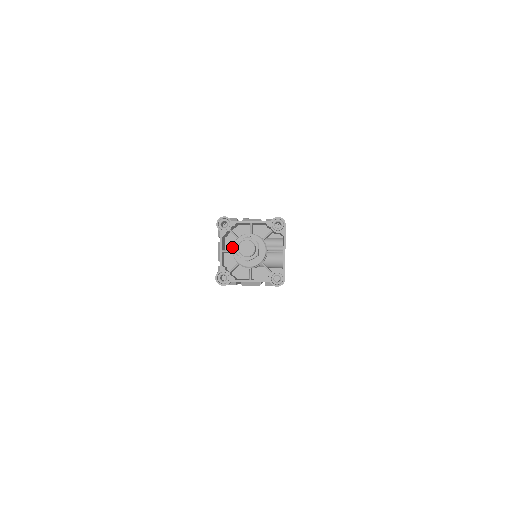
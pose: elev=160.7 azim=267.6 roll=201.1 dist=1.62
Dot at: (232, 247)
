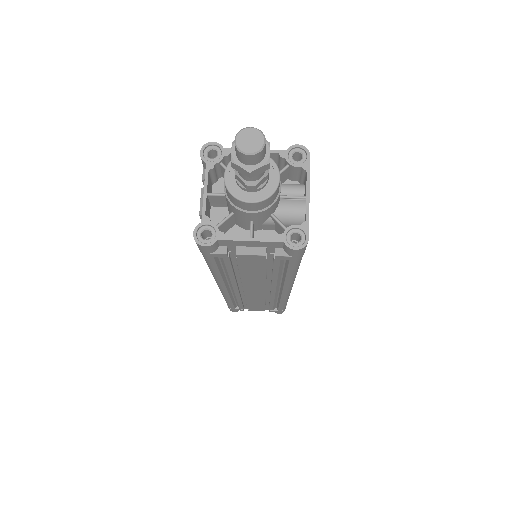
Dot at: occluded
